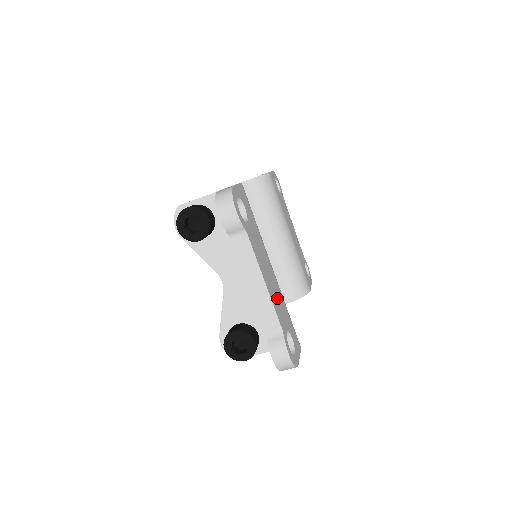
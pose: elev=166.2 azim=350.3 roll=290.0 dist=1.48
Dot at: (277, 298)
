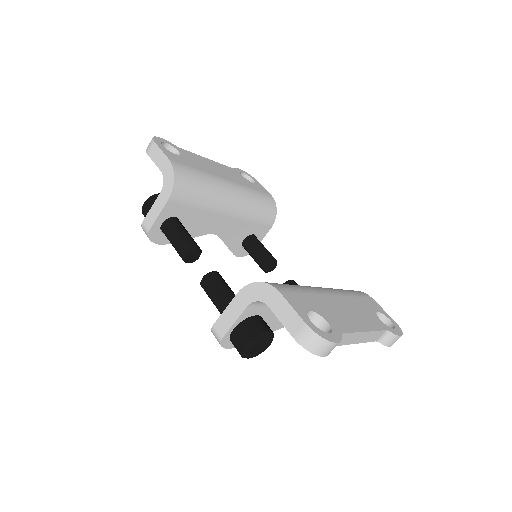
Dot at: (360, 312)
